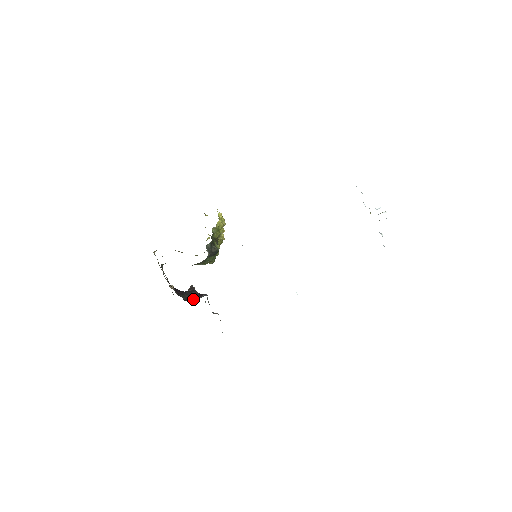
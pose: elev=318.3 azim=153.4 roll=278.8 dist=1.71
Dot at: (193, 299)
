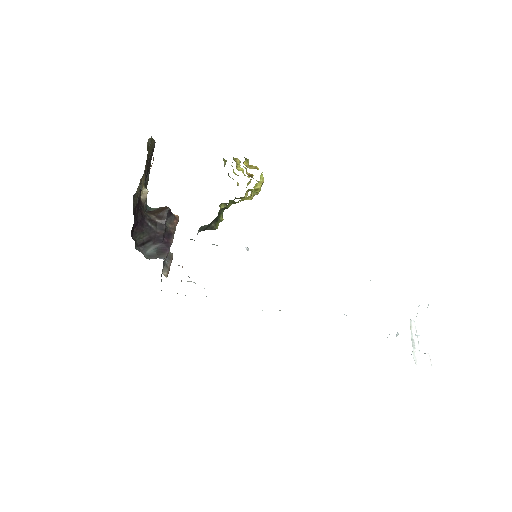
Dot at: (150, 245)
